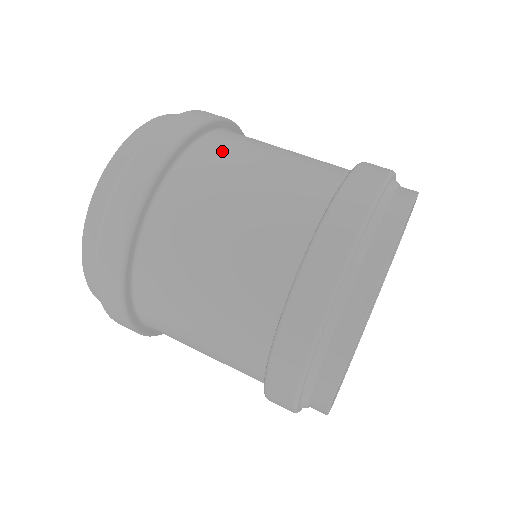
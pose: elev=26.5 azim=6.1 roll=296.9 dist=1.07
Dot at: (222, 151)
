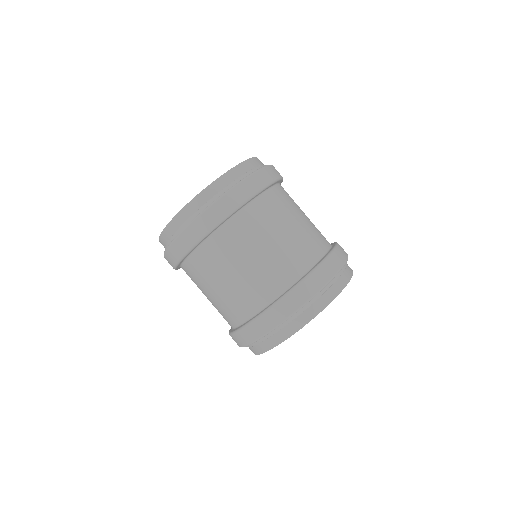
Dot at: (289, 196)
